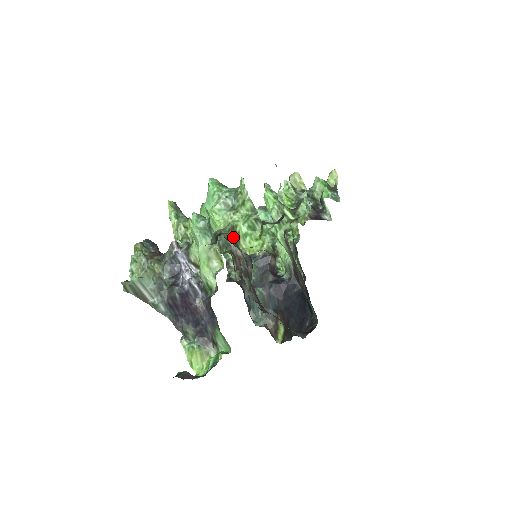
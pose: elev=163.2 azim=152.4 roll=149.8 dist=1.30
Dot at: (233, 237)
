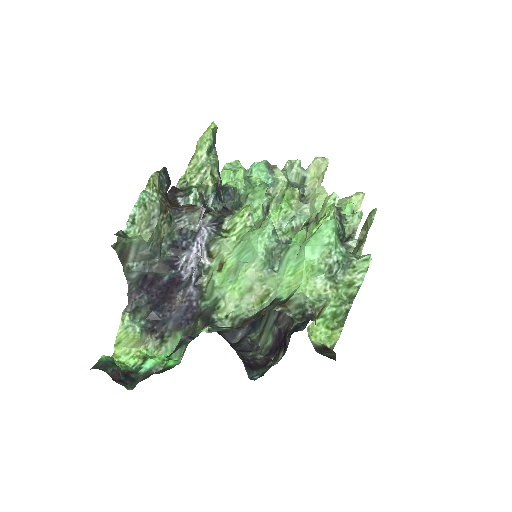
Dot at: occluded
